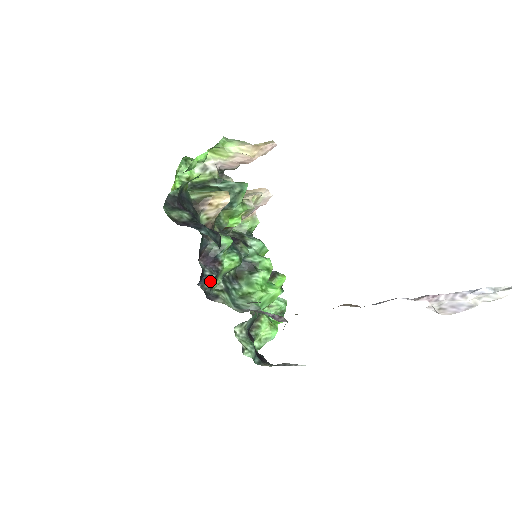
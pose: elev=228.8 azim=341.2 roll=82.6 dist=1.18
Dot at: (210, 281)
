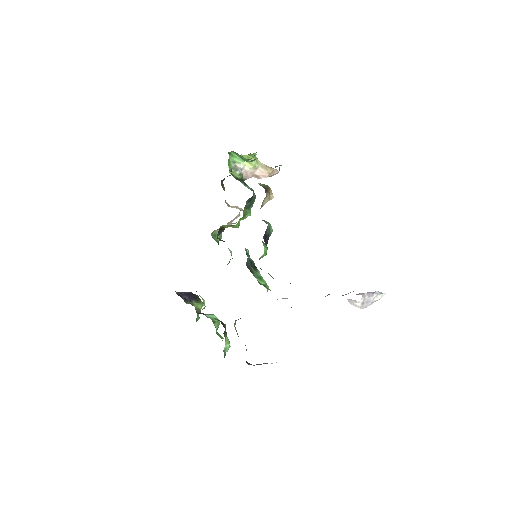
Dot at: occluded
